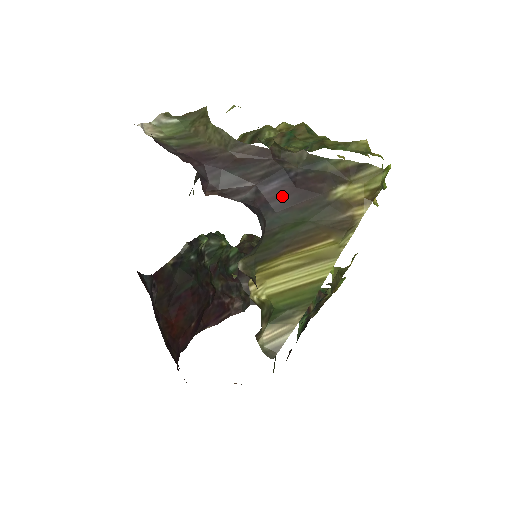
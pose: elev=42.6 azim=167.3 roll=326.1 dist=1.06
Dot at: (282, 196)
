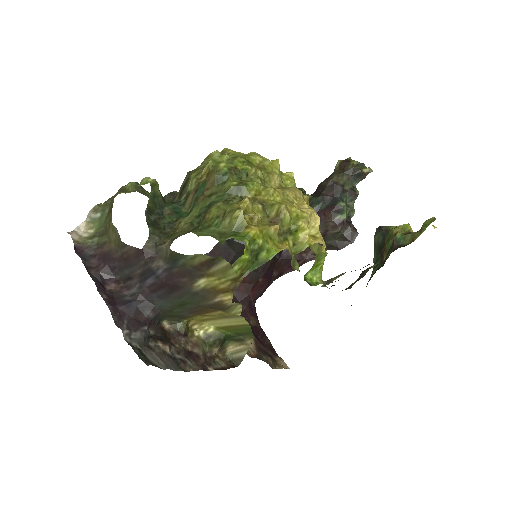
Dot at: (159, 289)
